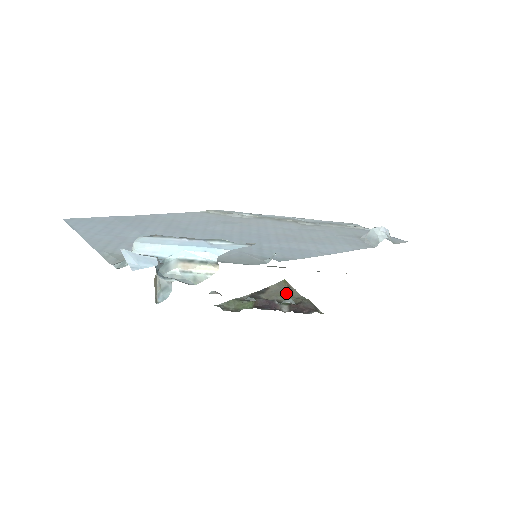
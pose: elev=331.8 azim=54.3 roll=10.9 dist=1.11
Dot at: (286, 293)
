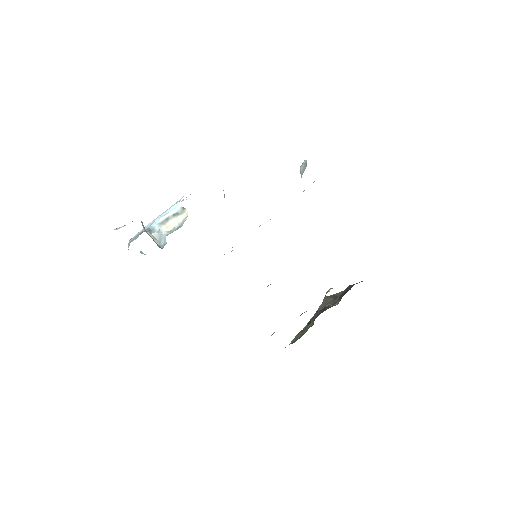
Dot at: (332, 300)
